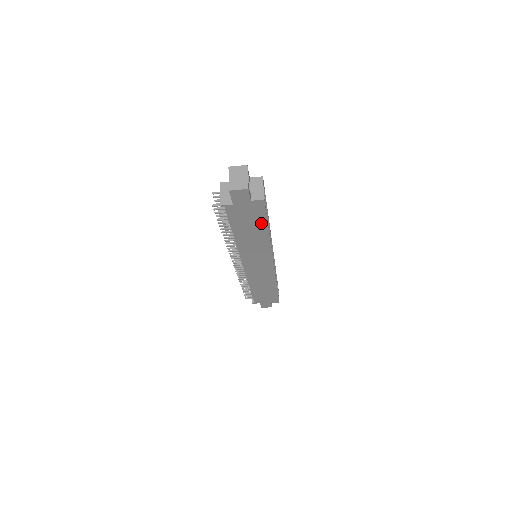
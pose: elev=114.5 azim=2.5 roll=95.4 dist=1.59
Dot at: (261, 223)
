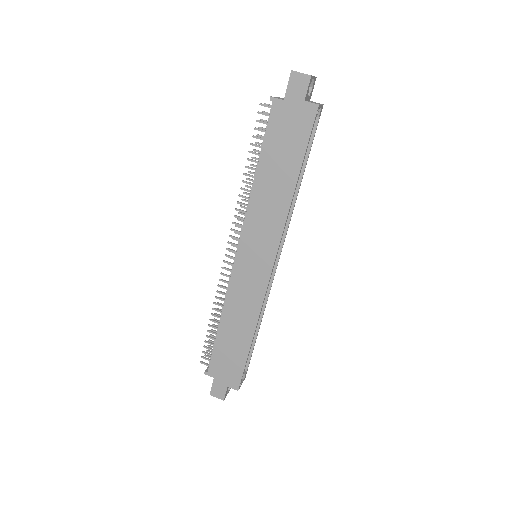
Dot at: (297, 156)
